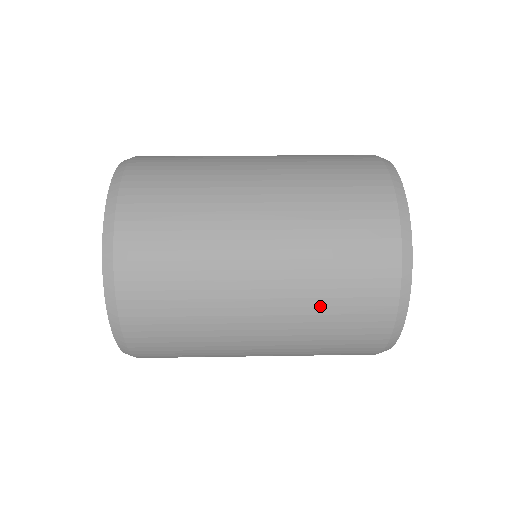
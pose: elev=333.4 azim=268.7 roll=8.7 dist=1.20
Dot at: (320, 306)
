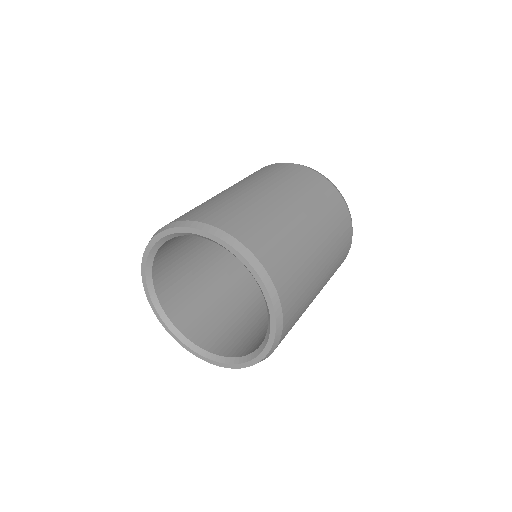
Dot at: (337, 247)
